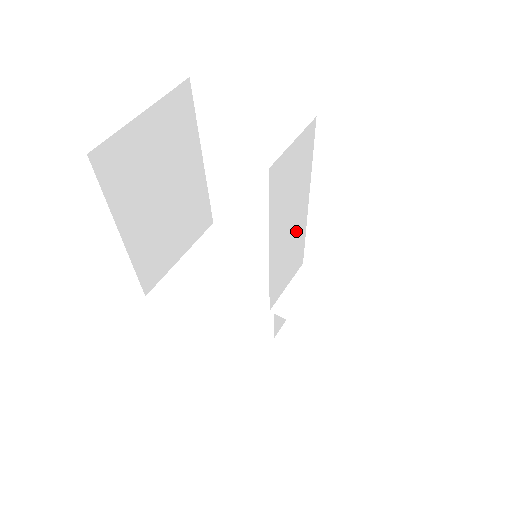
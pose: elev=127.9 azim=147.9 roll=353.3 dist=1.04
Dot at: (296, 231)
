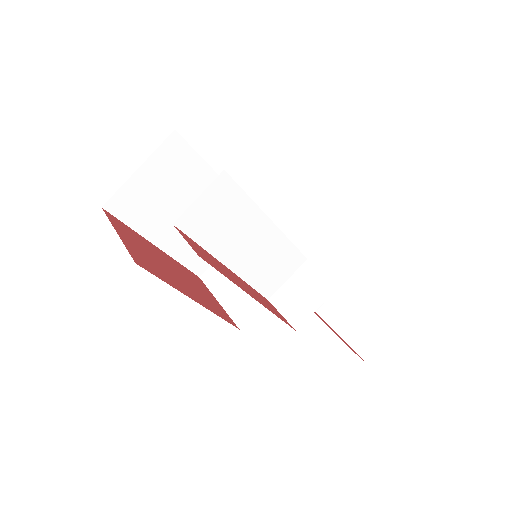
Dot at: (266, 243)
